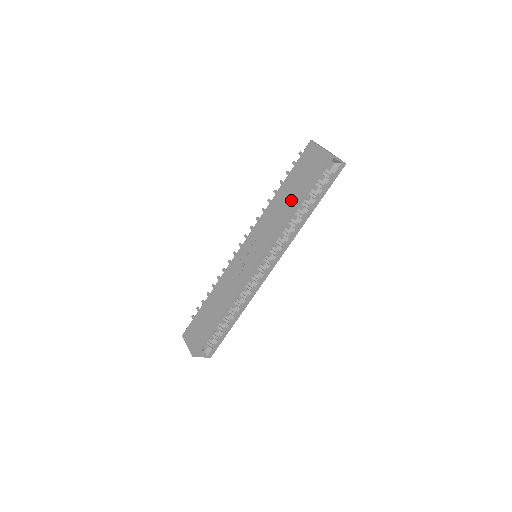
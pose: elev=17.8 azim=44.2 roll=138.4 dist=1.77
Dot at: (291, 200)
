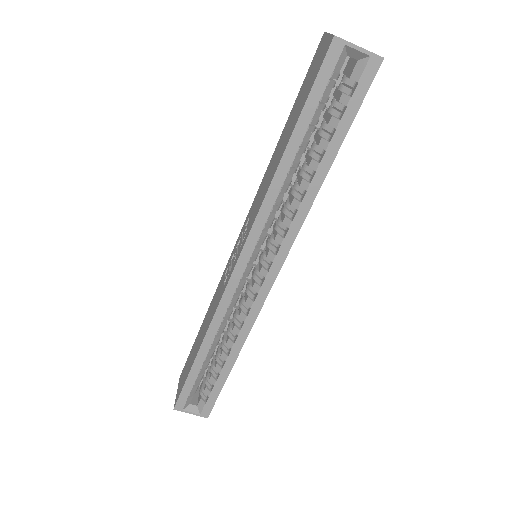
Dot at: (283, 146)
